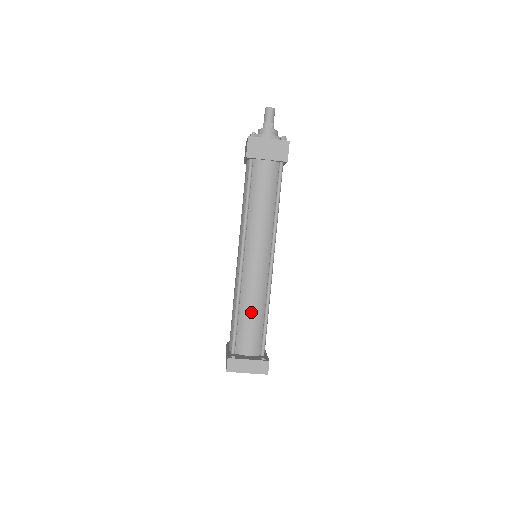
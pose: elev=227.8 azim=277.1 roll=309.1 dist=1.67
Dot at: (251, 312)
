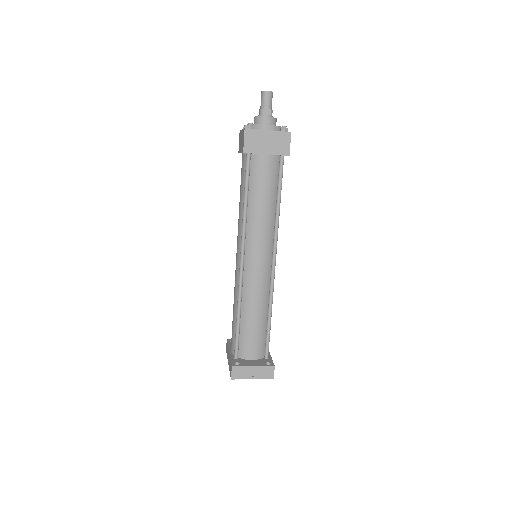
Dot at: (254, 317)
